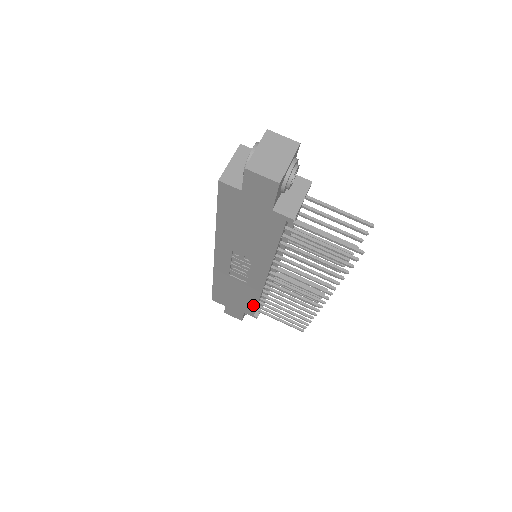
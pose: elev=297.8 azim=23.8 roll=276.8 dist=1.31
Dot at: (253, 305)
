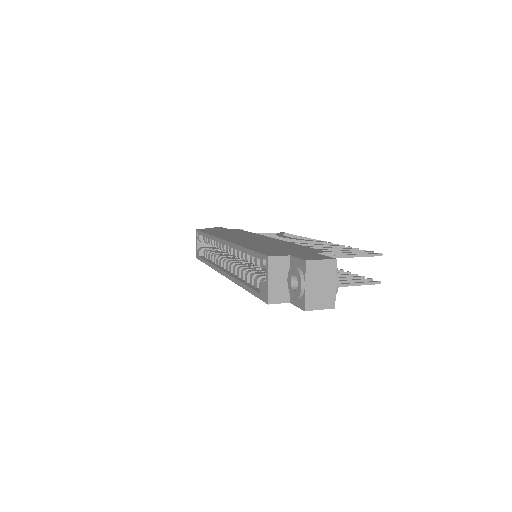
Dot at: occluded
